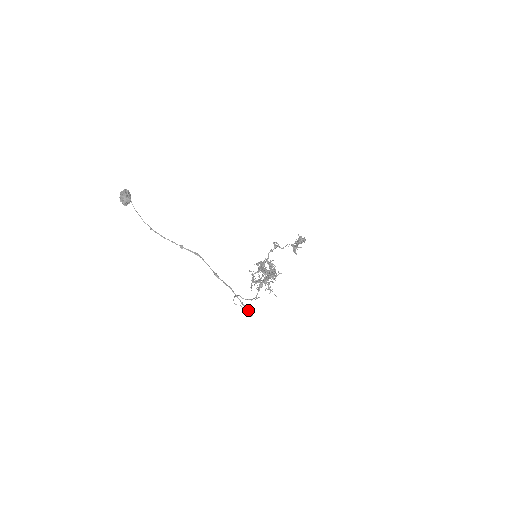
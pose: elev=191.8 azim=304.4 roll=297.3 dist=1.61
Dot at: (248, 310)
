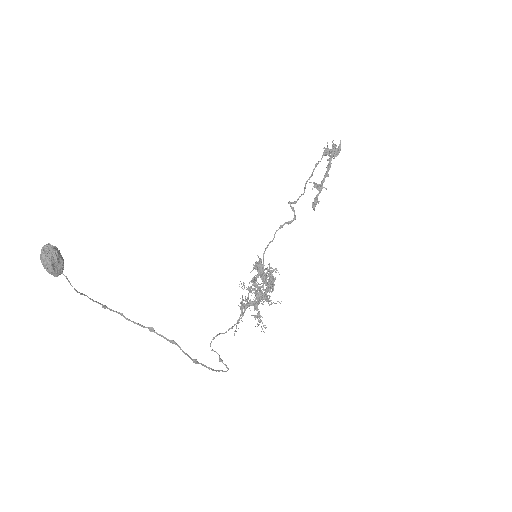
Dot at: occluded
